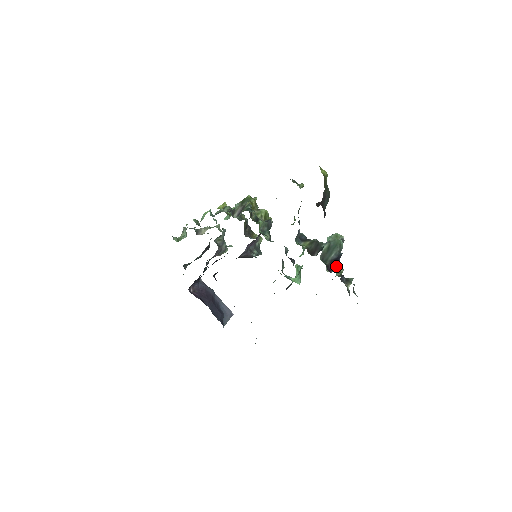
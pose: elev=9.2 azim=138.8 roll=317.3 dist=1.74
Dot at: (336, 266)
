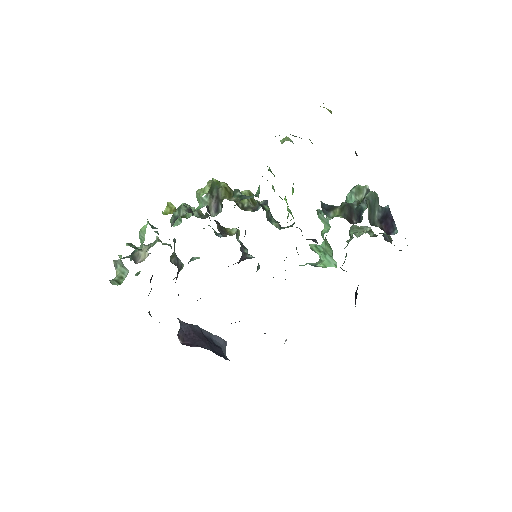
Dot at: (393, 225)
